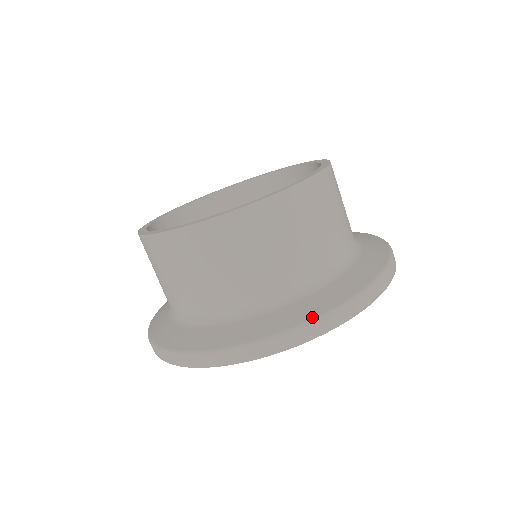
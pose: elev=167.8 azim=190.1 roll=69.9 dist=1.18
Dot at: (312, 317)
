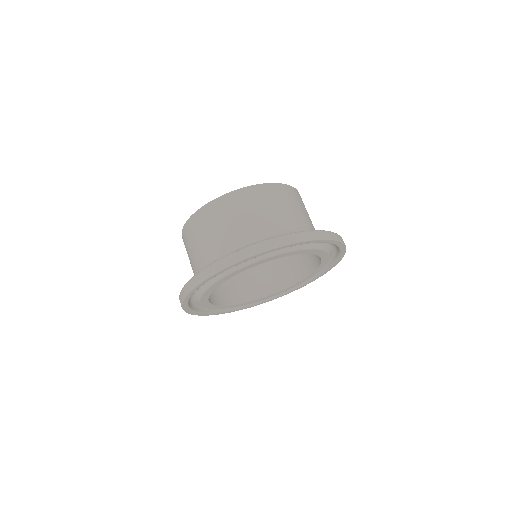
Dot at: occluded
